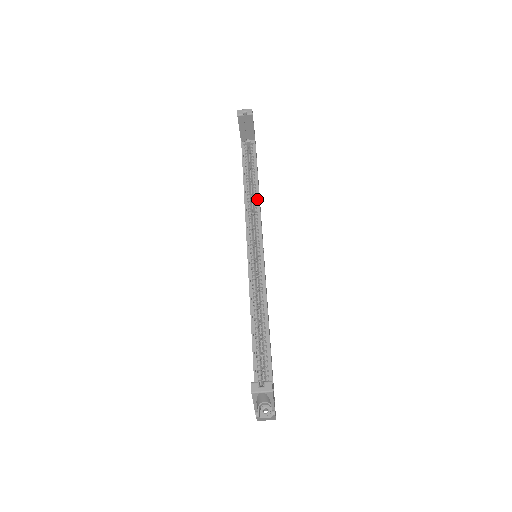
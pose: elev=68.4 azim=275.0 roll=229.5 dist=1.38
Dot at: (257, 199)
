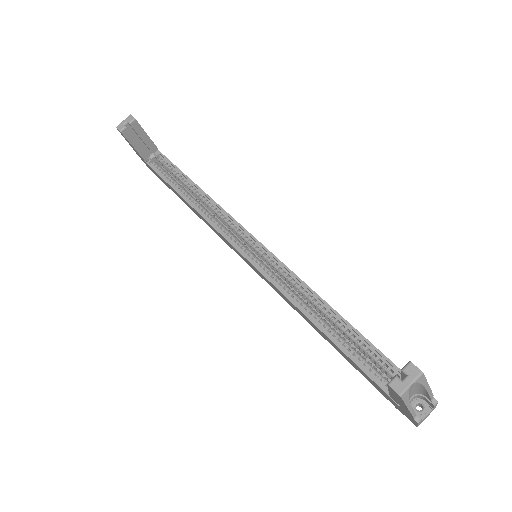
Dot at: (208, 200)
